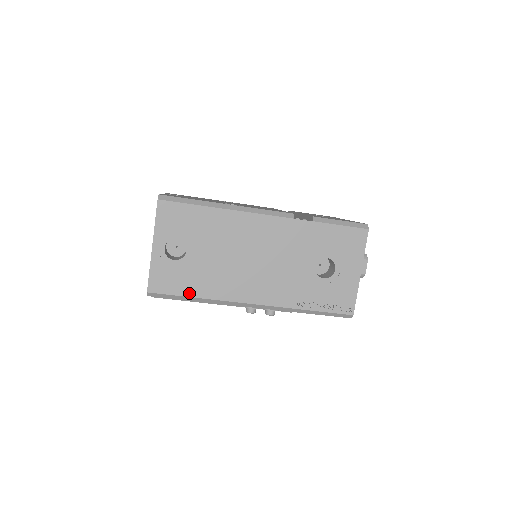
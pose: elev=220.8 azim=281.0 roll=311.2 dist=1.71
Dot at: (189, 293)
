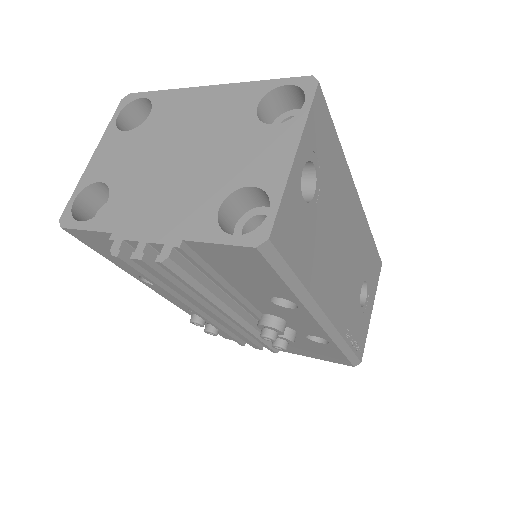
Dot at: (299, 270)
